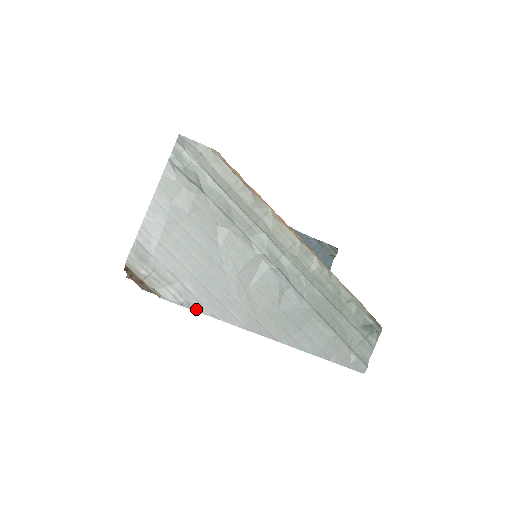
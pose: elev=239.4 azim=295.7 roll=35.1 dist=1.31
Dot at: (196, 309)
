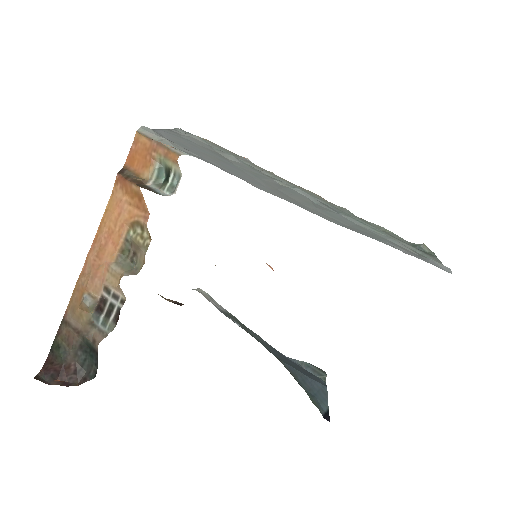
Dot at: occluded
